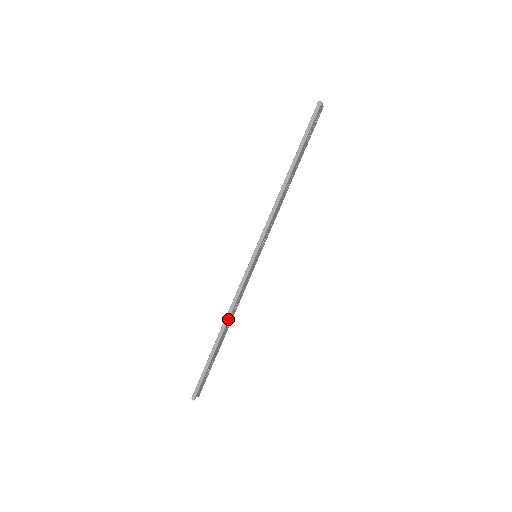
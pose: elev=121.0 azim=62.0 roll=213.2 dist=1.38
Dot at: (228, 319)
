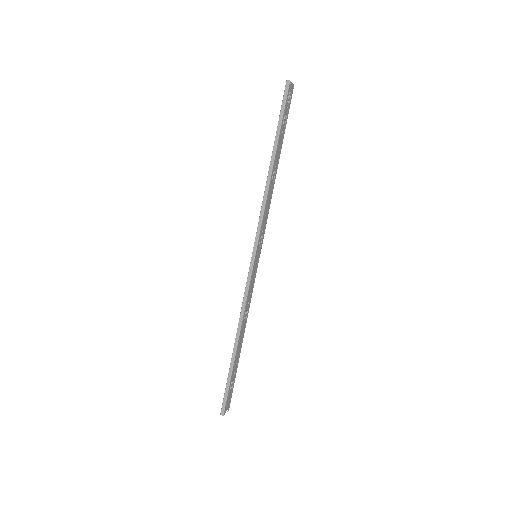
Dot at: (240, 327)
